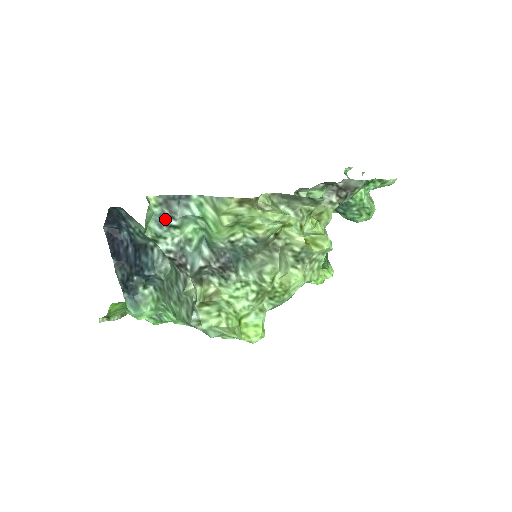
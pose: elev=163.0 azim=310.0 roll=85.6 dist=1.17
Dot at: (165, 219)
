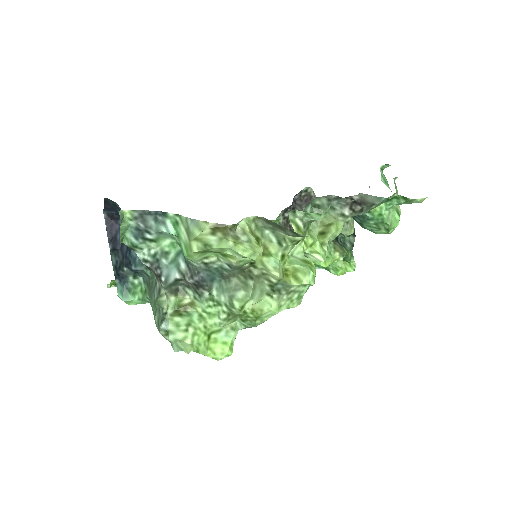
Dot at: (141, 232)
